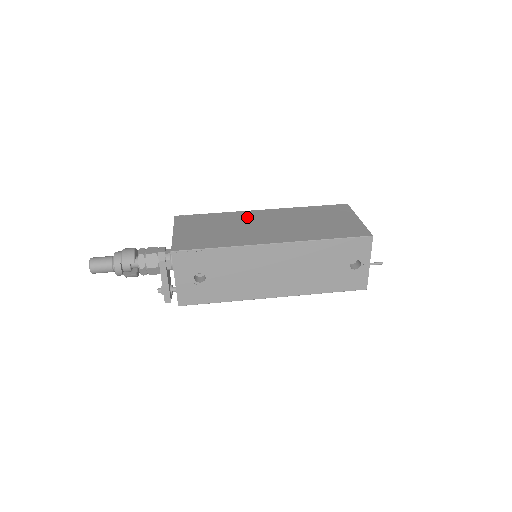
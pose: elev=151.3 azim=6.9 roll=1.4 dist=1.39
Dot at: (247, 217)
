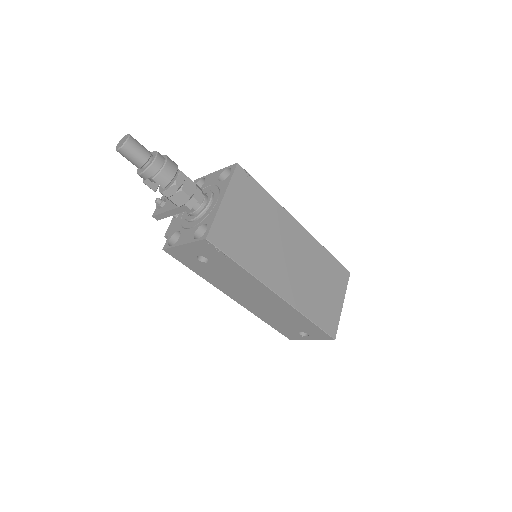
Dot at: (285, 228)
